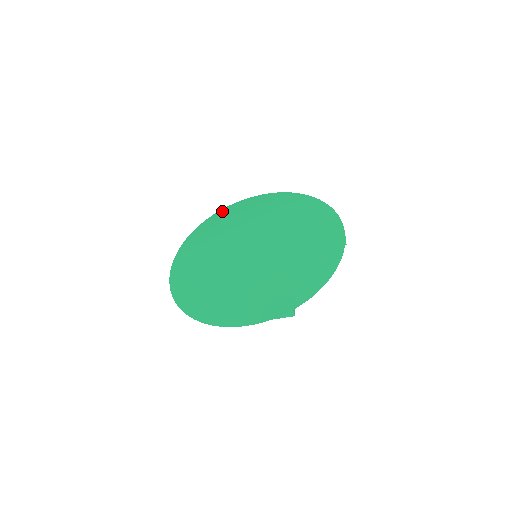
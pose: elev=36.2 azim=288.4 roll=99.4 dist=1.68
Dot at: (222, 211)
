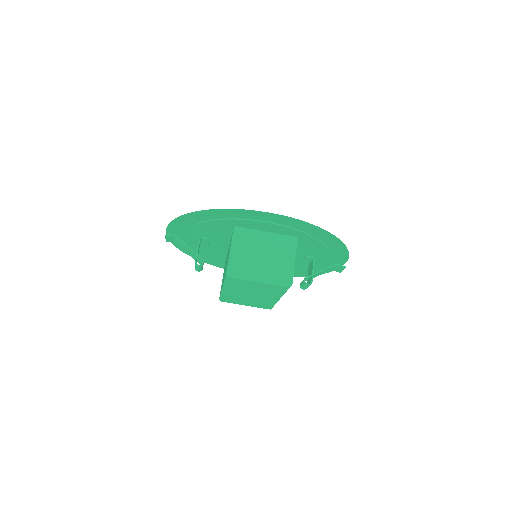
Dot at: occluded
